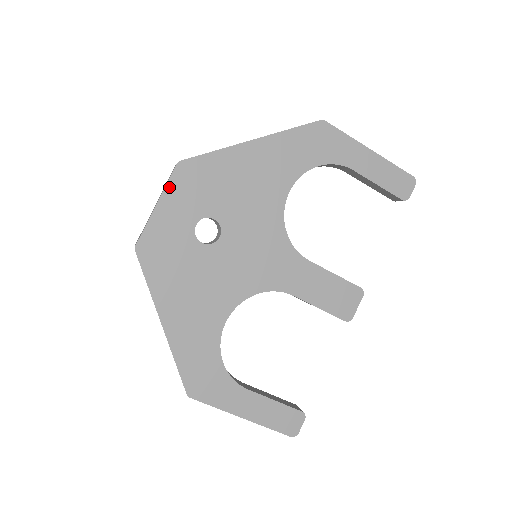
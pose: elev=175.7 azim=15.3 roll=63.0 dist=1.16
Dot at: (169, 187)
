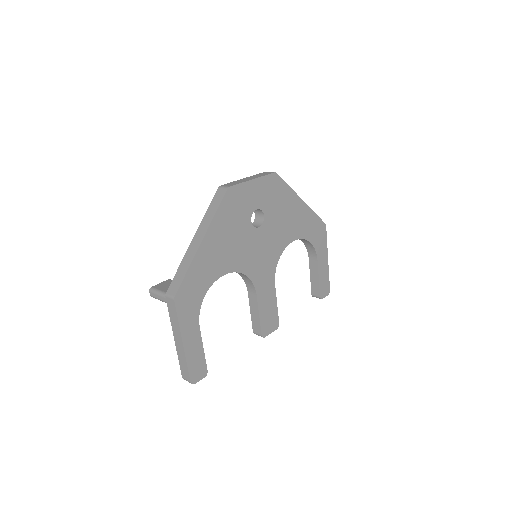
Dot at: (264, 178)
